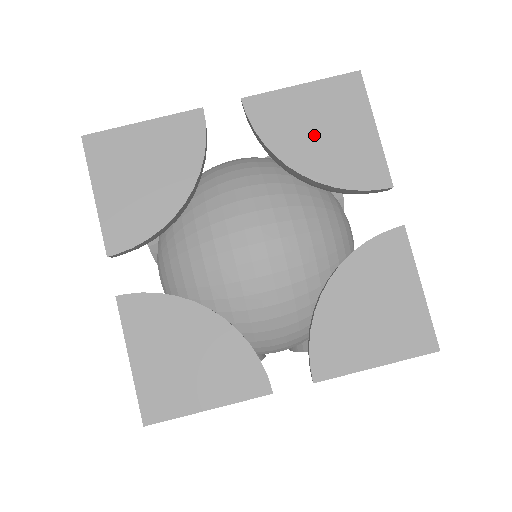
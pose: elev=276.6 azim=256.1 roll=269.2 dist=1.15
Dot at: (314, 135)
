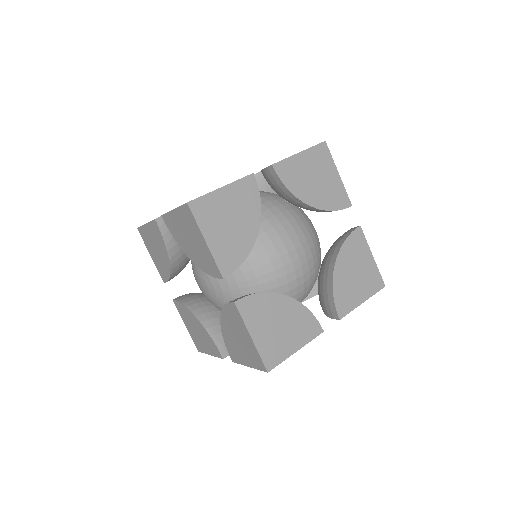
Dot at: (312, 182)
